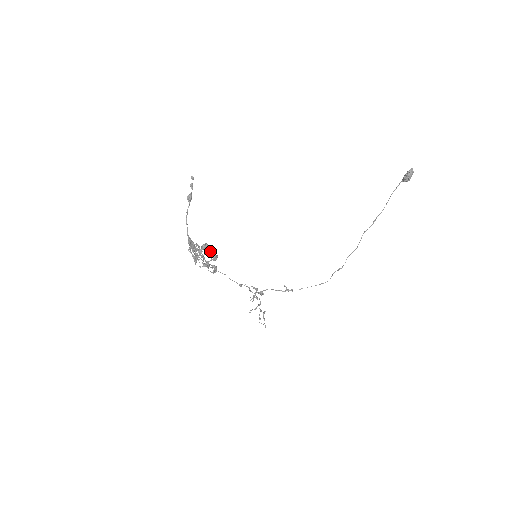
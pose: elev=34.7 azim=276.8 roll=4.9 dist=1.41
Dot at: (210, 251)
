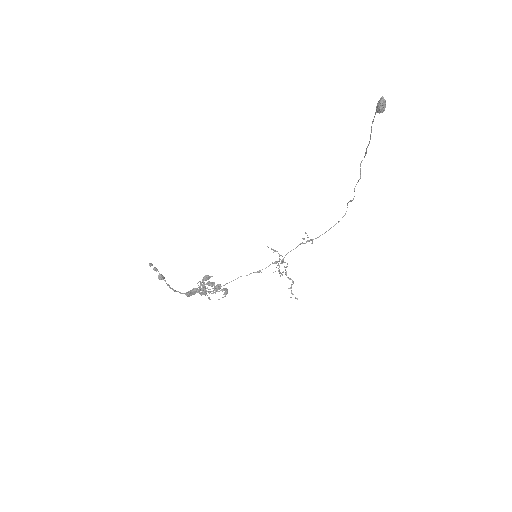
Dot at: (211, 285)
